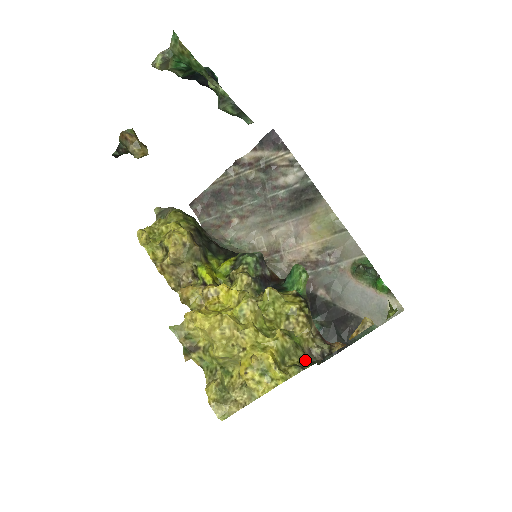
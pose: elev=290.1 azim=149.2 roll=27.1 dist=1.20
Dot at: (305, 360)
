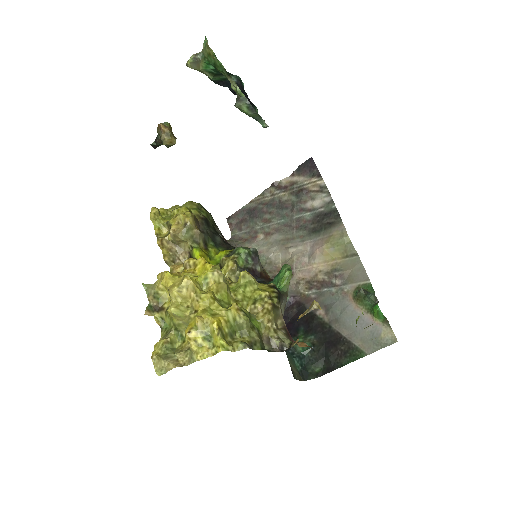
Dot at: (257, 342)
